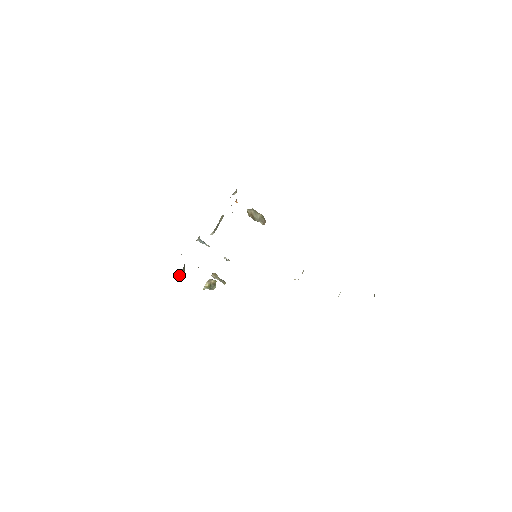
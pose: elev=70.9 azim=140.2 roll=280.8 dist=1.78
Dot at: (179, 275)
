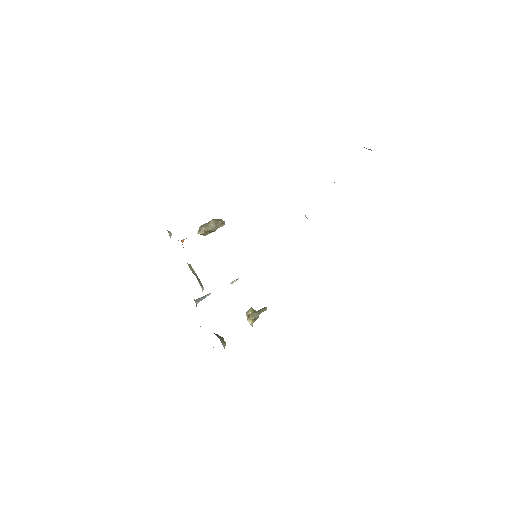
Dot at: (224, 347)
